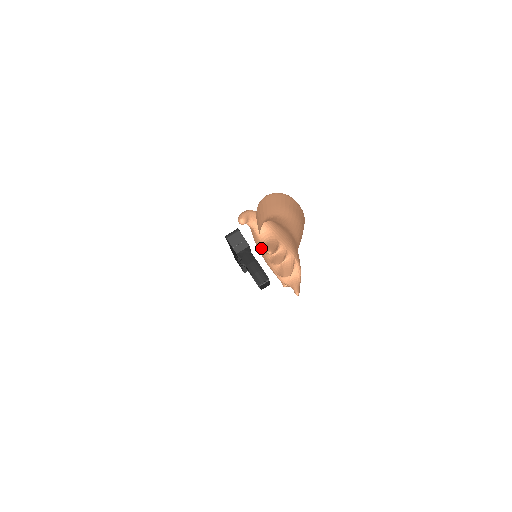
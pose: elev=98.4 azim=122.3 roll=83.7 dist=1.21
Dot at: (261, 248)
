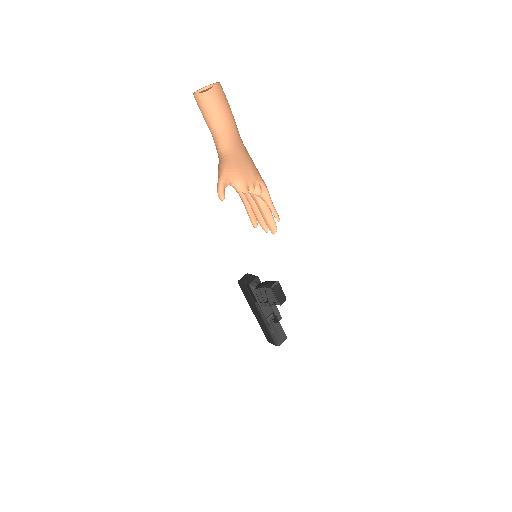
Dot at: occluded
